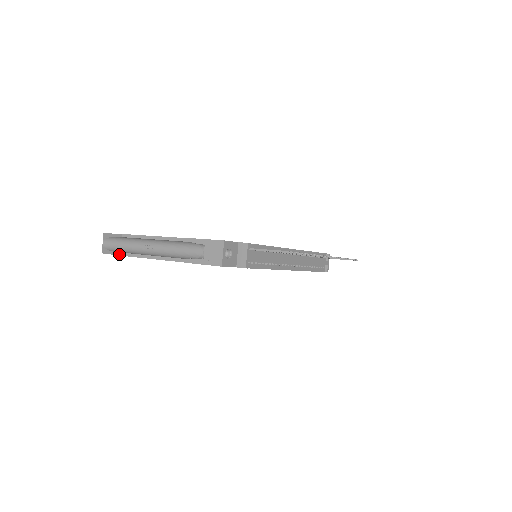
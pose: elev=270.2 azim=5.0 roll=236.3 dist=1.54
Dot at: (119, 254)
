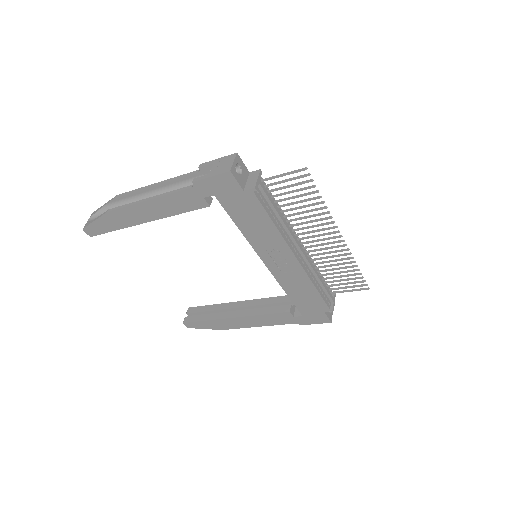
Dot at: (106, 211)
